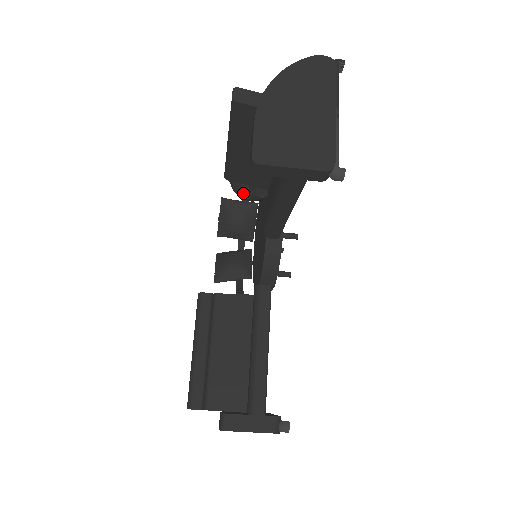
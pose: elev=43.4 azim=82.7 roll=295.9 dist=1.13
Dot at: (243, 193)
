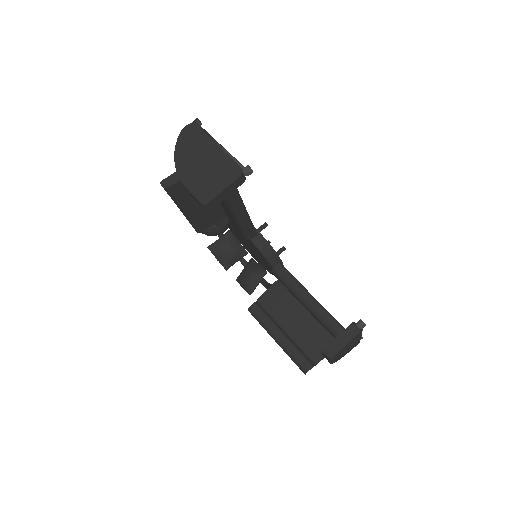
Dot at: (216, 232)
